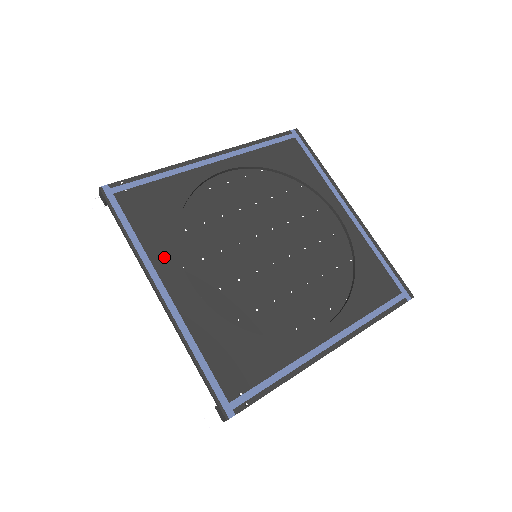
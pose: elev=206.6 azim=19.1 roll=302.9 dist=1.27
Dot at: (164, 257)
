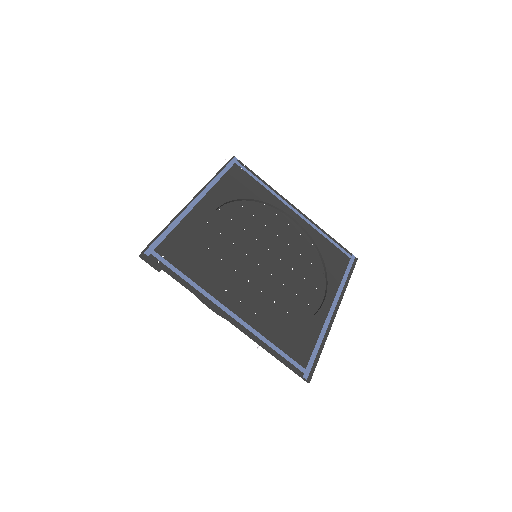
Dot at: (218, 195)
